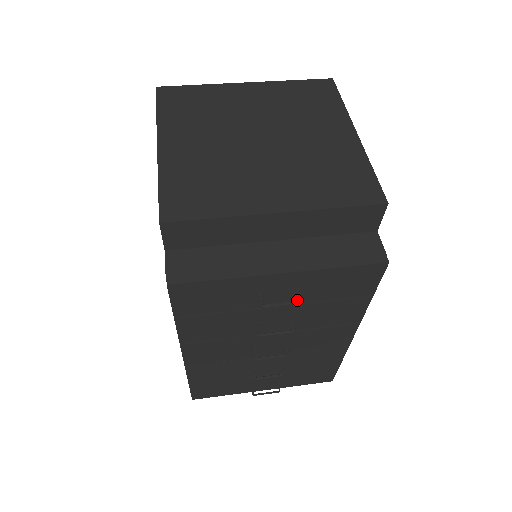
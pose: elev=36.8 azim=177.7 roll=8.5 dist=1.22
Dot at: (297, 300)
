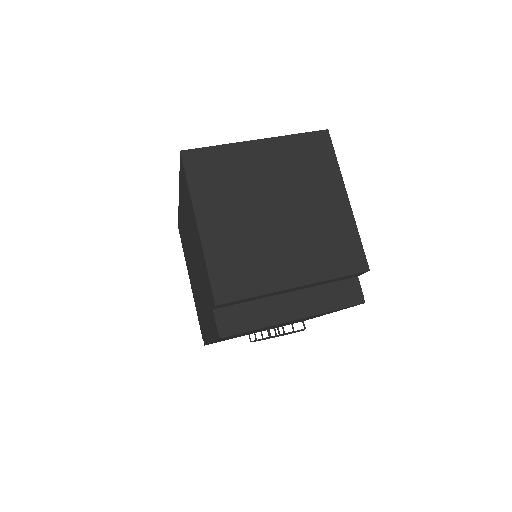
Dot at: occluded
